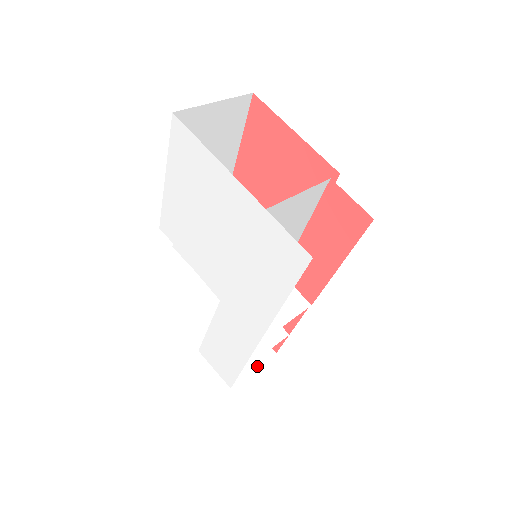
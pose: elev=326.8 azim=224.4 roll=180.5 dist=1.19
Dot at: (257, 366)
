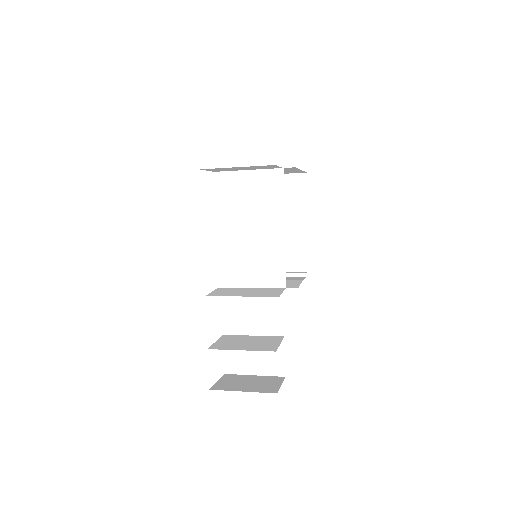
Dot at: (248, 391)
